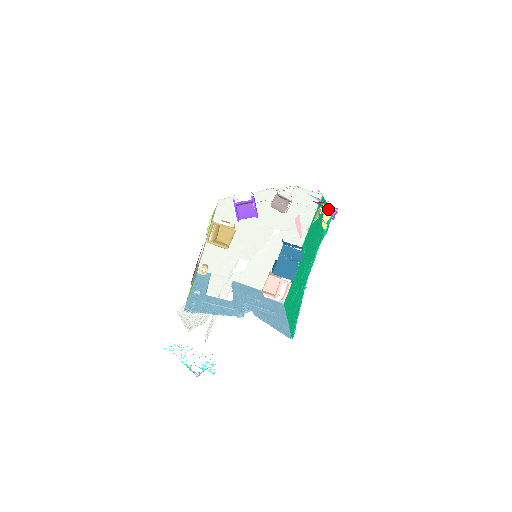
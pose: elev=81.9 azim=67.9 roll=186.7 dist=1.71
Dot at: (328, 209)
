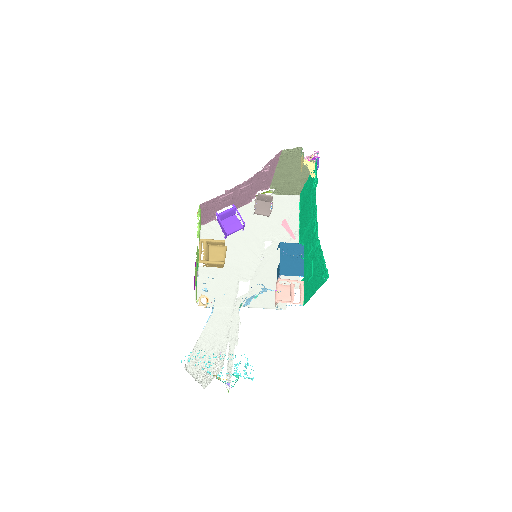
Dot at: (310, 158)
